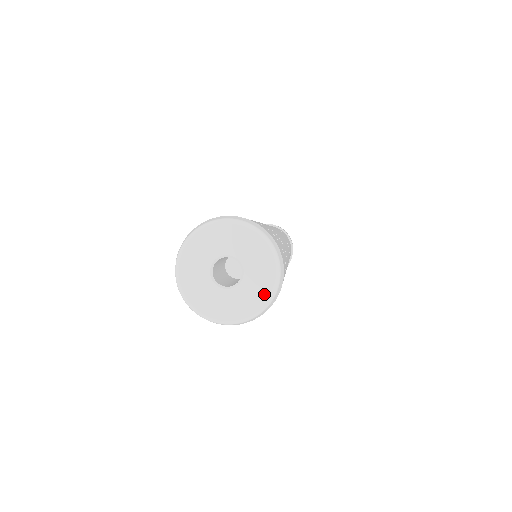
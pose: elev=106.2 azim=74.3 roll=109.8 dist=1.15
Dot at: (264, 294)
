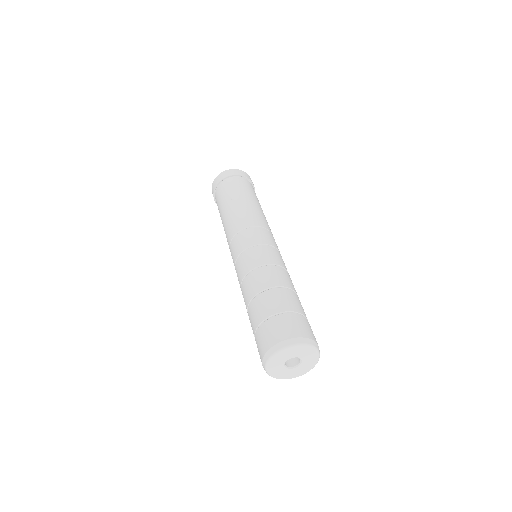
Dot at: (315, 357)
